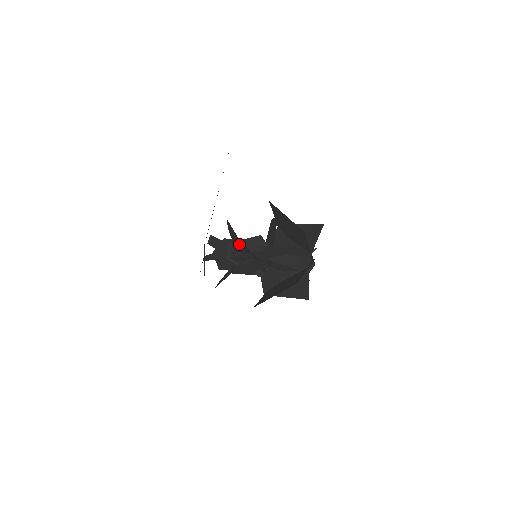
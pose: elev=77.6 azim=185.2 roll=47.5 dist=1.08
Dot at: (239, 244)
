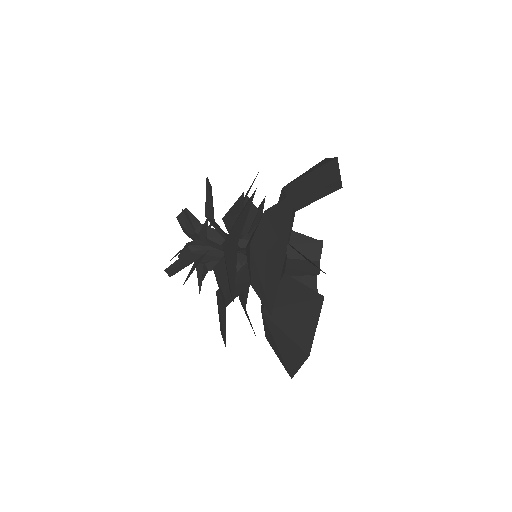
Dot at: occluded
